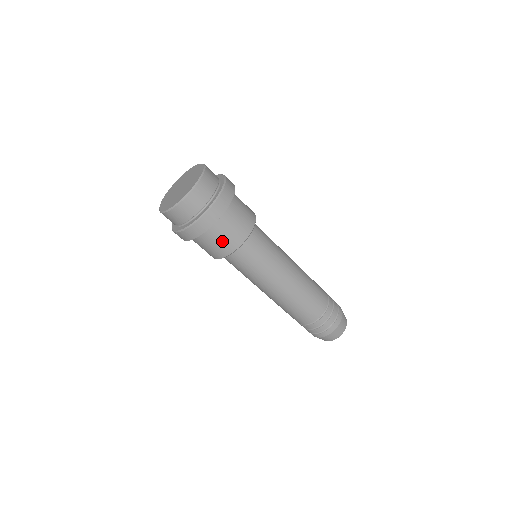
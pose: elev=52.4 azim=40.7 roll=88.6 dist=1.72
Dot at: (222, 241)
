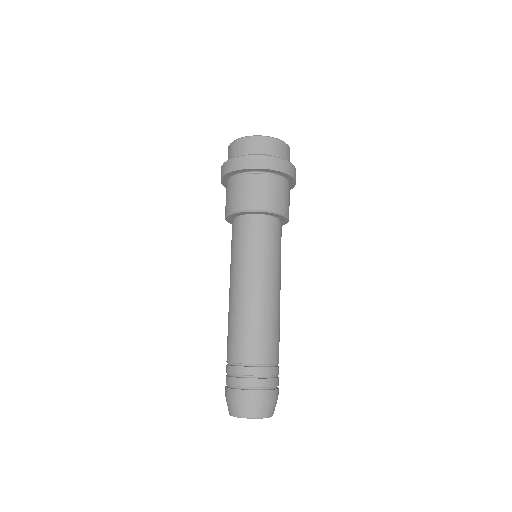
Dot at: (279, 196)
